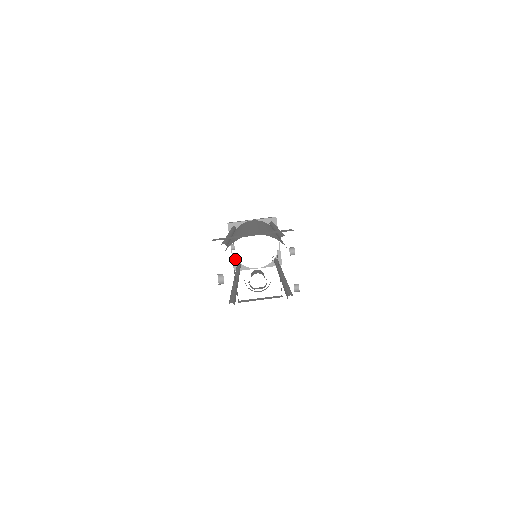
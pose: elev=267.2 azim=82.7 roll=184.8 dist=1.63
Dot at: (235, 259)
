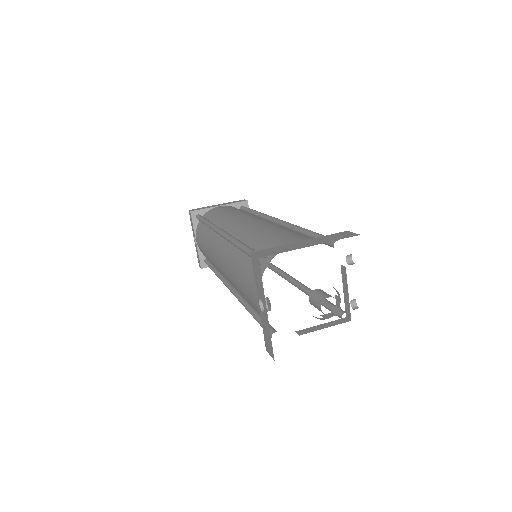
Dot at: (202, 254)
